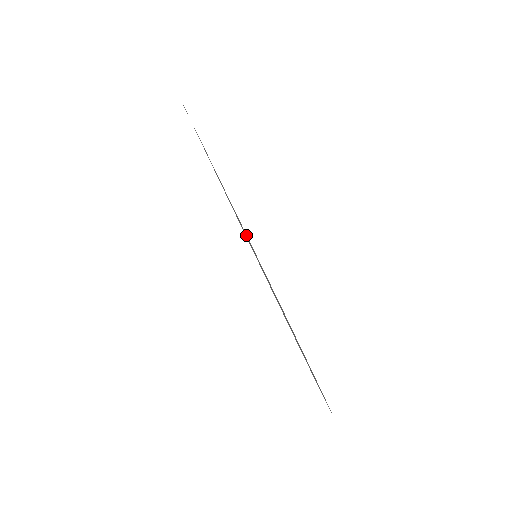
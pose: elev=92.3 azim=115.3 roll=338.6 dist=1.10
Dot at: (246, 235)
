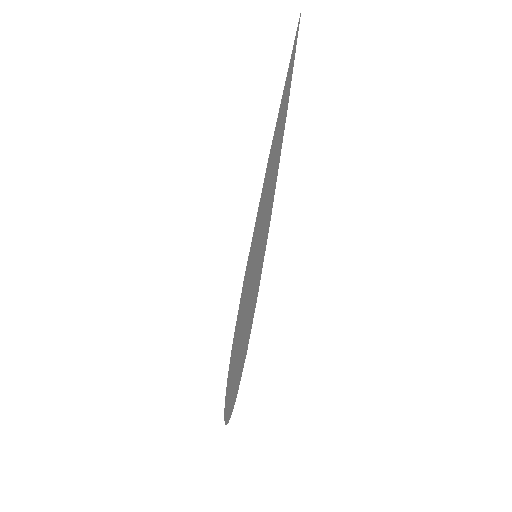
Dot at: (263, 239)
